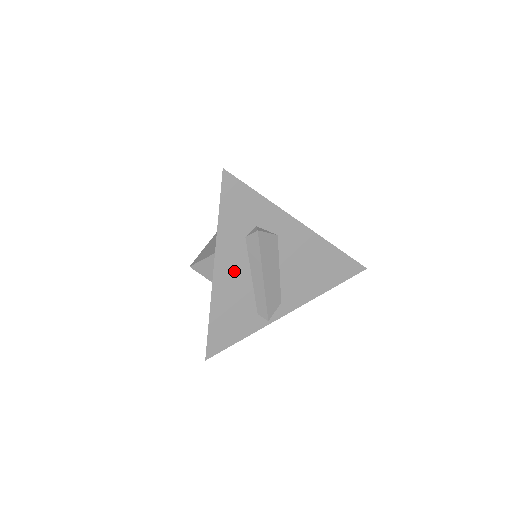
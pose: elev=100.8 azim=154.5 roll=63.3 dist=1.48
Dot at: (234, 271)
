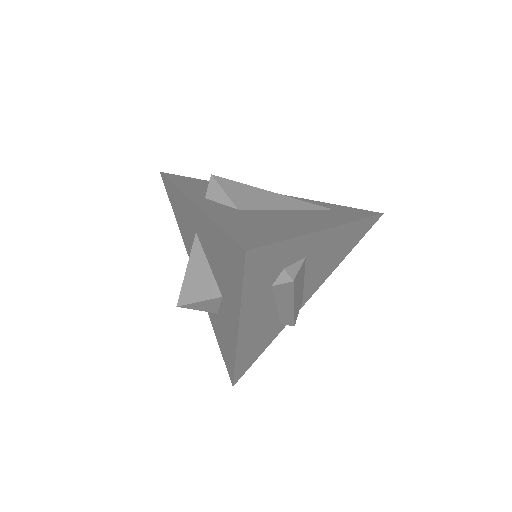
Dot at: (259, 318)
